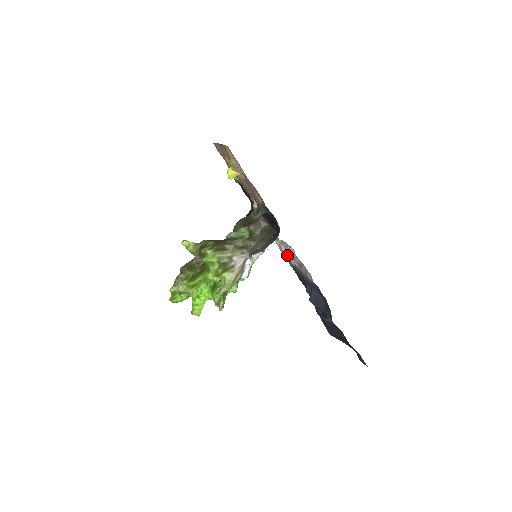
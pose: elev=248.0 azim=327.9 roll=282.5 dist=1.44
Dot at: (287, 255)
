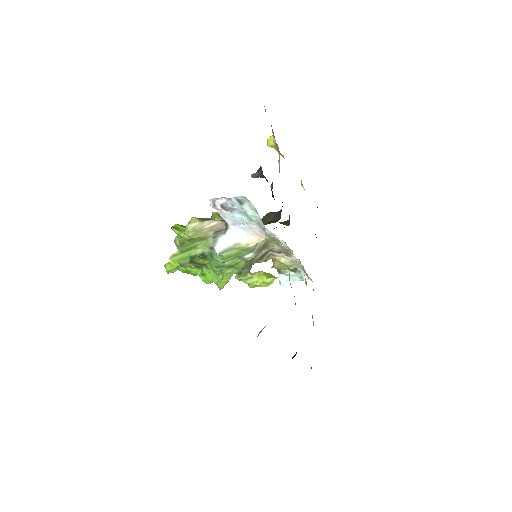
Dot at: occluded
